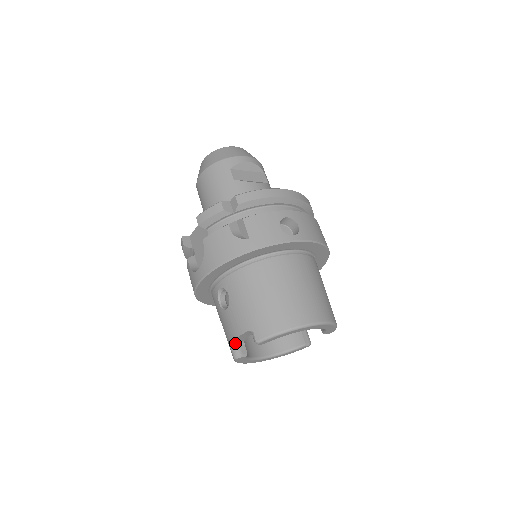
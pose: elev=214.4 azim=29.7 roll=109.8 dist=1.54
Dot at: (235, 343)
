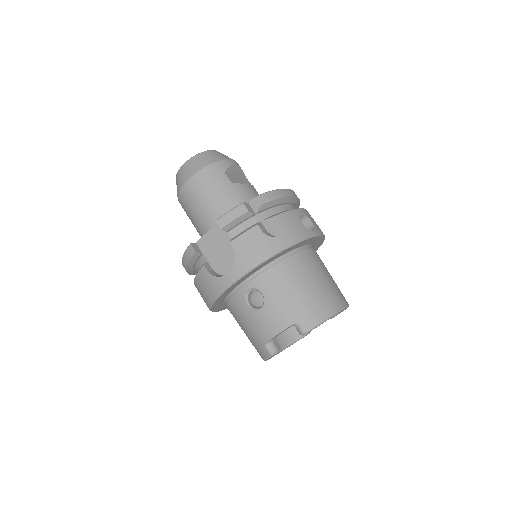
Dot at: (270, 340)
